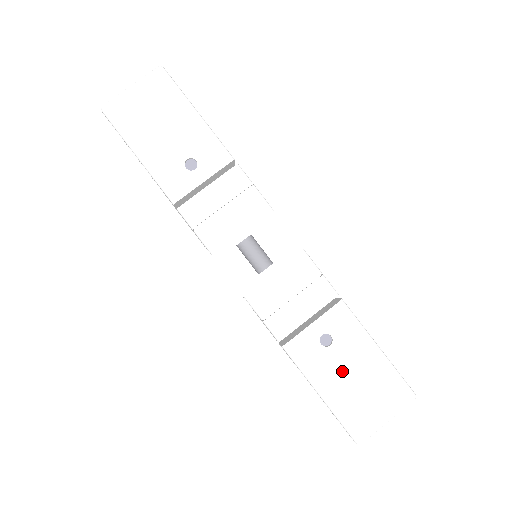
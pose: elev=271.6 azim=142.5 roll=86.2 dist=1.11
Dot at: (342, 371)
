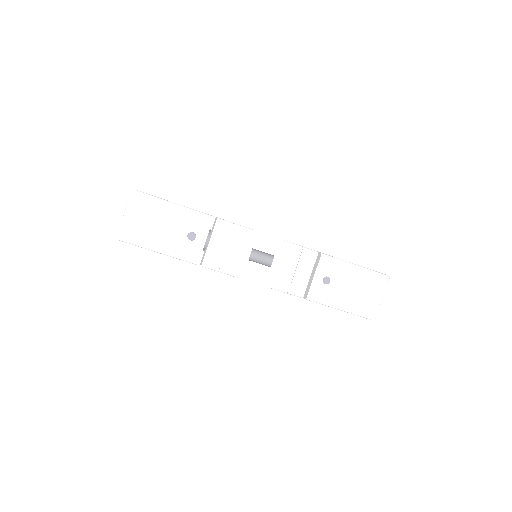
Dot at: (344, 290)
